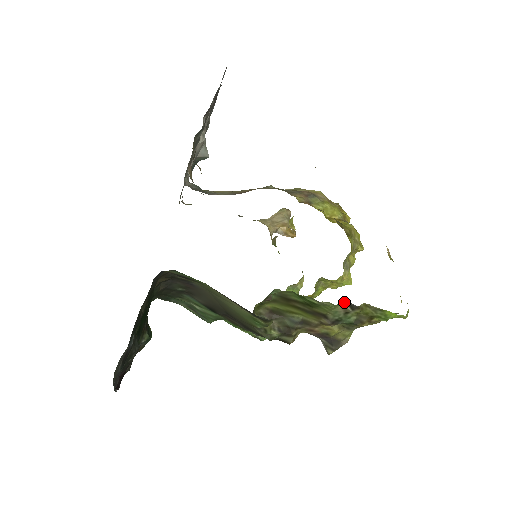
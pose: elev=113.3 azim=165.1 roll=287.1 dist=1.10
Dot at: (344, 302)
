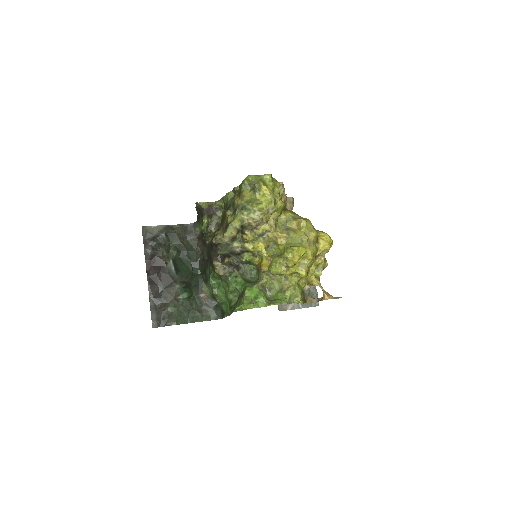
Dot at: occluded
